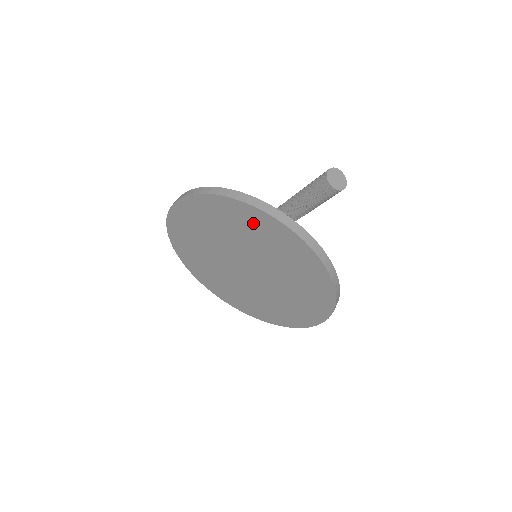
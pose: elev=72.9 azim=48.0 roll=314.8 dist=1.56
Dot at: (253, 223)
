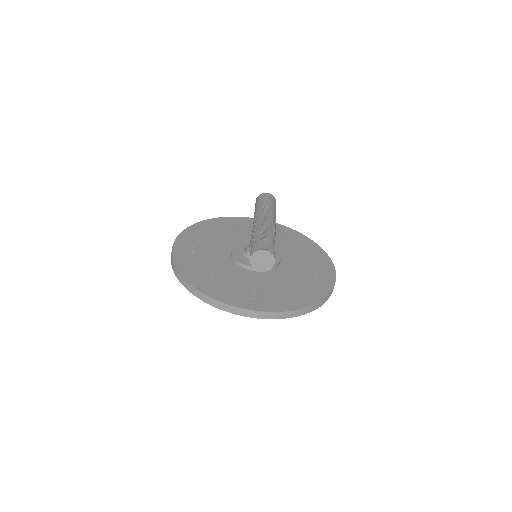
Dot at: occluded
